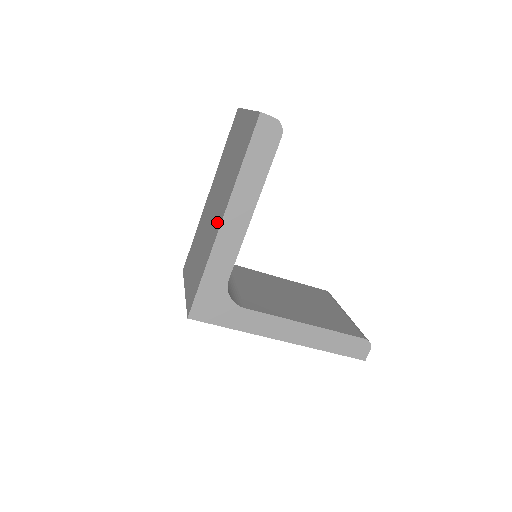
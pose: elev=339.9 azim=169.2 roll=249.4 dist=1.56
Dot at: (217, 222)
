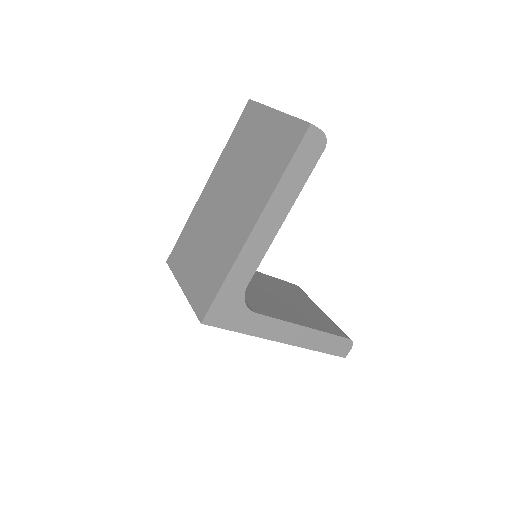
Dot at: (242, 227)
